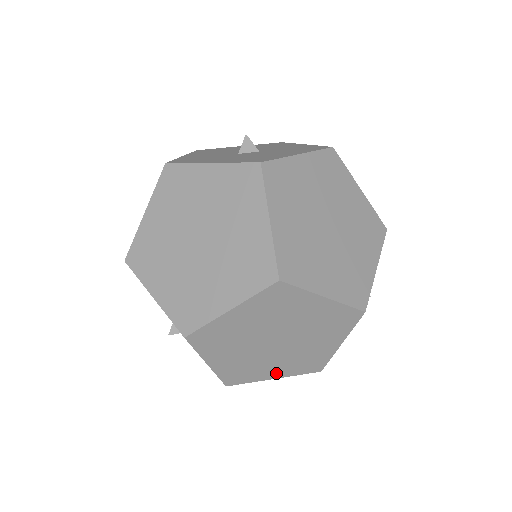
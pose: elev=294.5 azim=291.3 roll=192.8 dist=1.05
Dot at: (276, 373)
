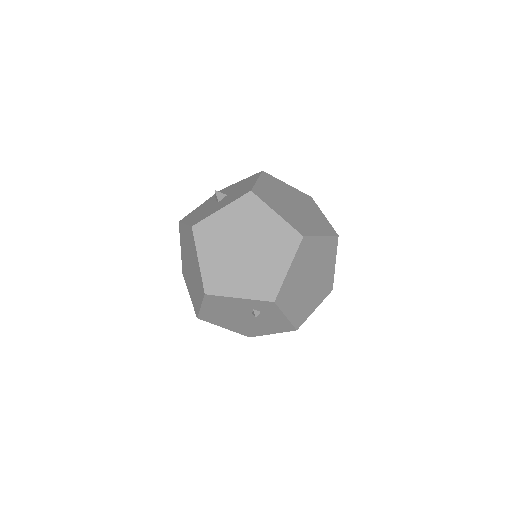
Dot at: (315, 304)
